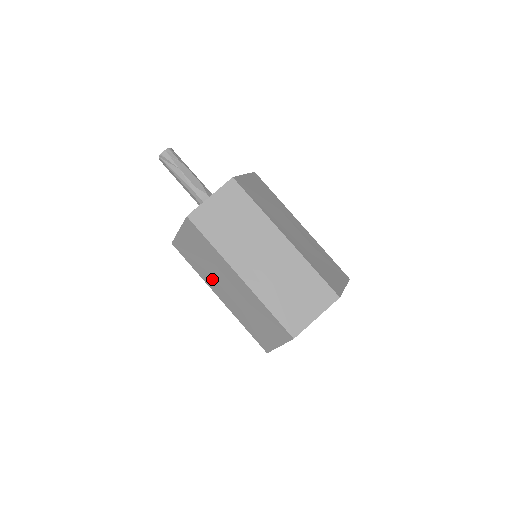
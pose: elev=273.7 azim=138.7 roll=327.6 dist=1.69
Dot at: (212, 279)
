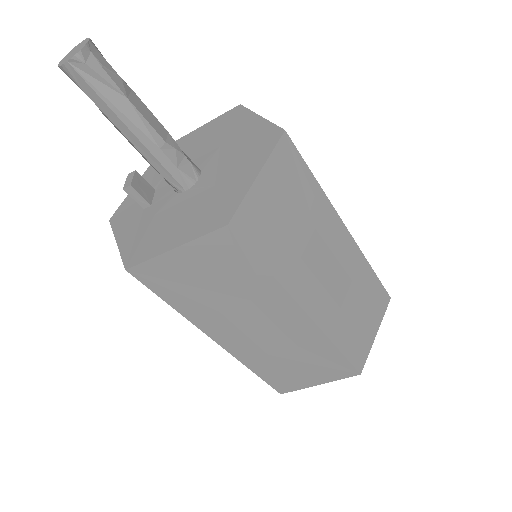
Dot at: (222, 321)
